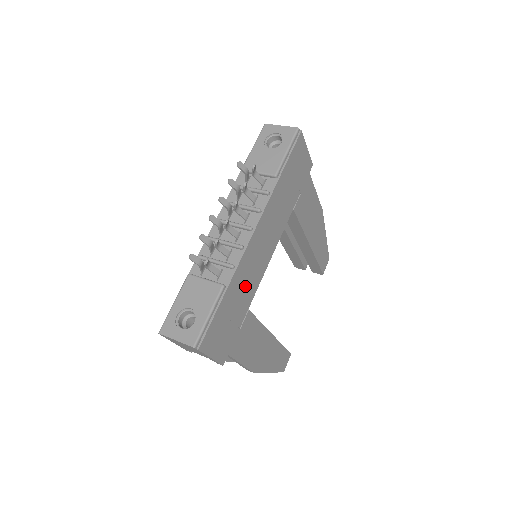
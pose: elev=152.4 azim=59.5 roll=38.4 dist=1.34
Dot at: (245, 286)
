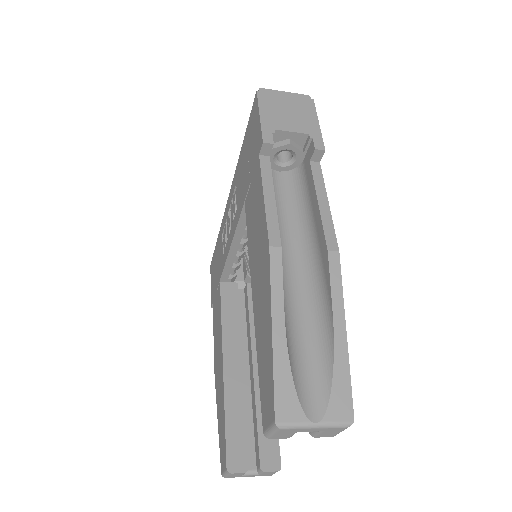
Dot at: occluded
